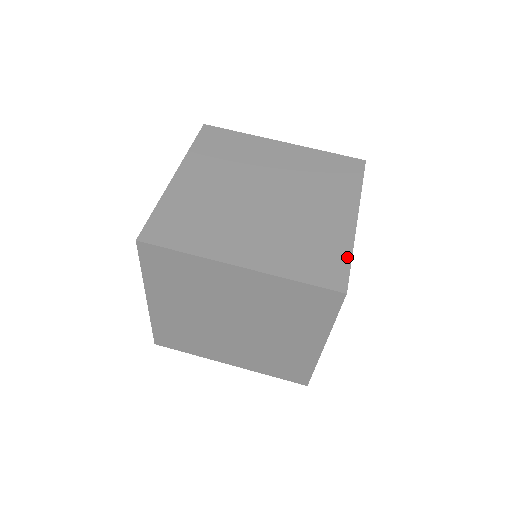
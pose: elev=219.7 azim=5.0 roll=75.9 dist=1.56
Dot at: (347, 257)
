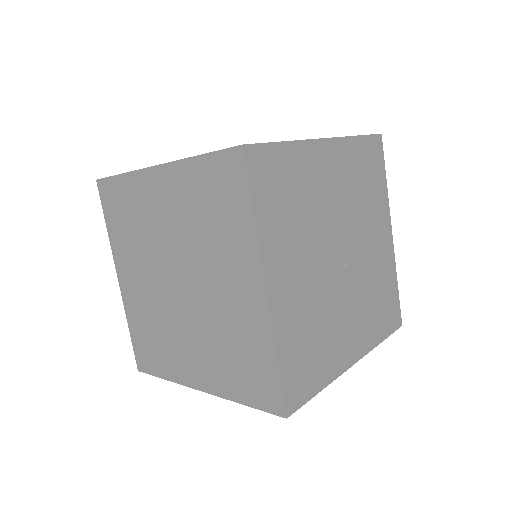
Dot at: (273, 364)
